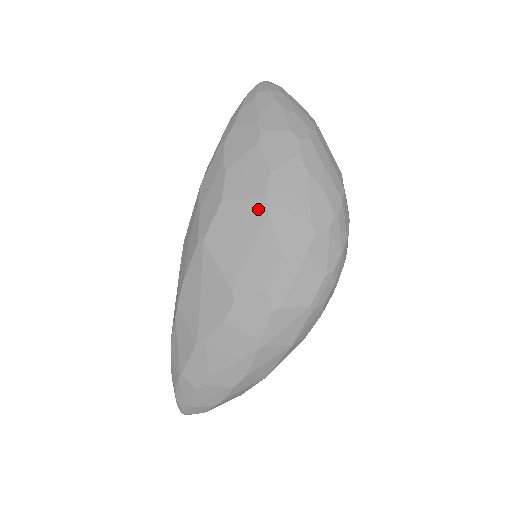
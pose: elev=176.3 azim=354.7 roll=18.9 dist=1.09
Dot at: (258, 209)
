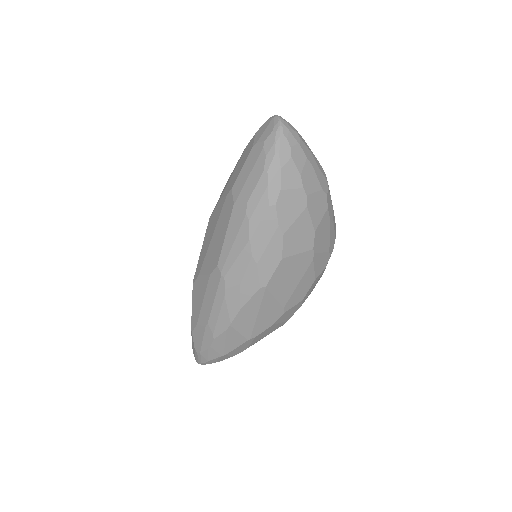
Dot at: (307, 258)
